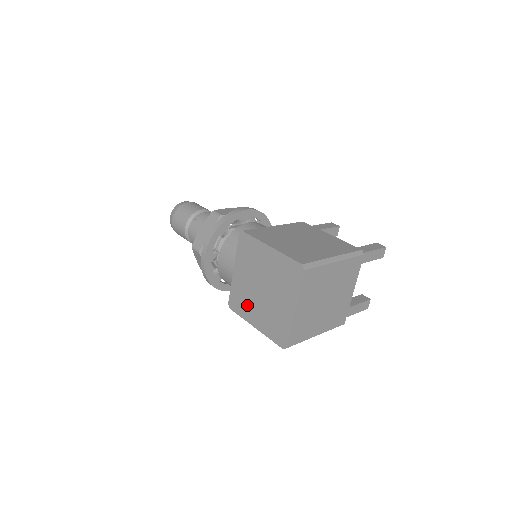
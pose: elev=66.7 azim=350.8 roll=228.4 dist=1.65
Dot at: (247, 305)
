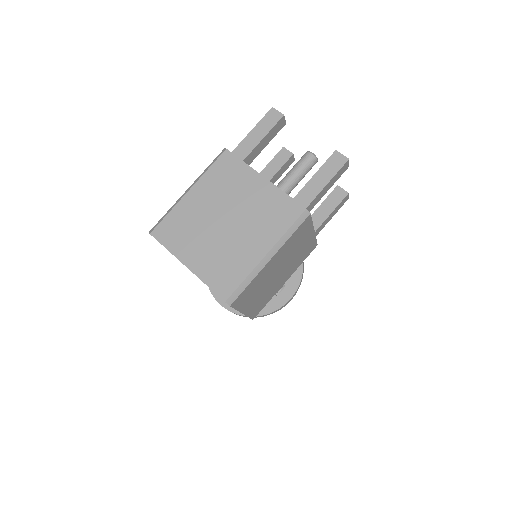
Dot at: occluded
